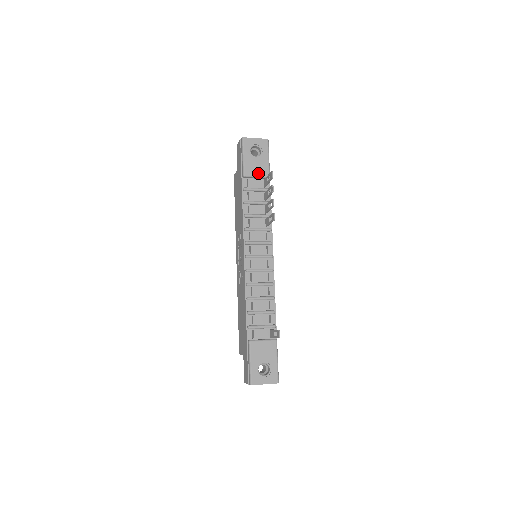
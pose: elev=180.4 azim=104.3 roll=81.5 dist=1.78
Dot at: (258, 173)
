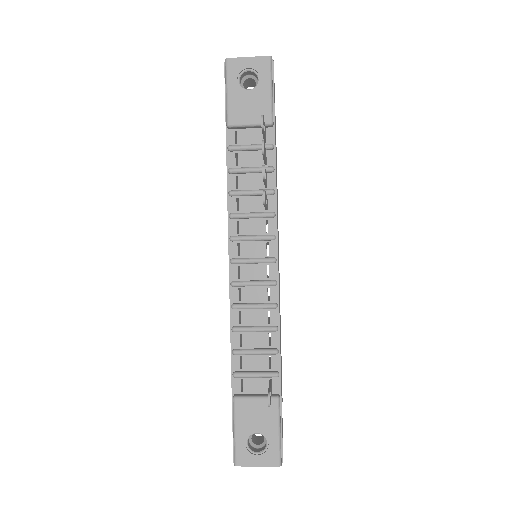
Dot at: (251, 119)
